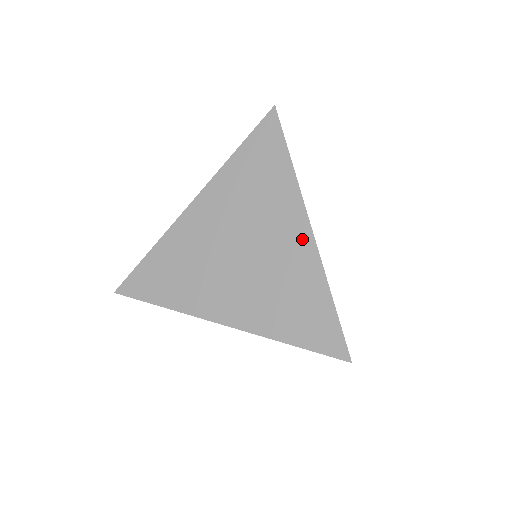
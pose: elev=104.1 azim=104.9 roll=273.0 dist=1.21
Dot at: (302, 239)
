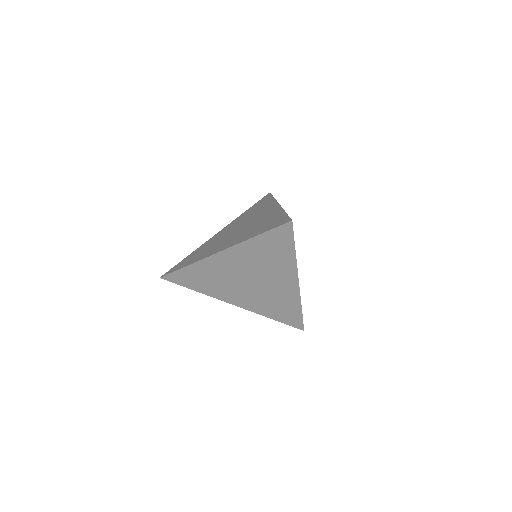
Dot at: (292, 287)
